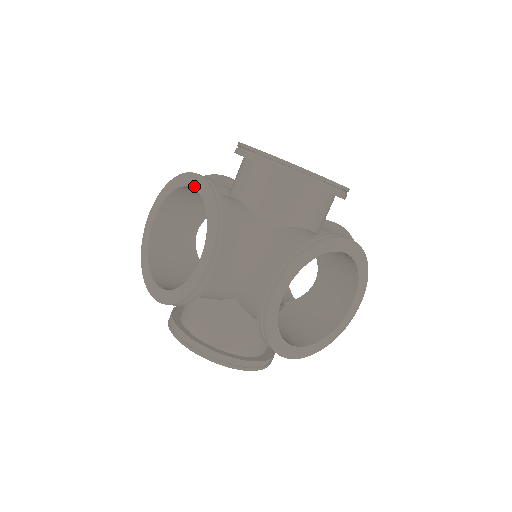
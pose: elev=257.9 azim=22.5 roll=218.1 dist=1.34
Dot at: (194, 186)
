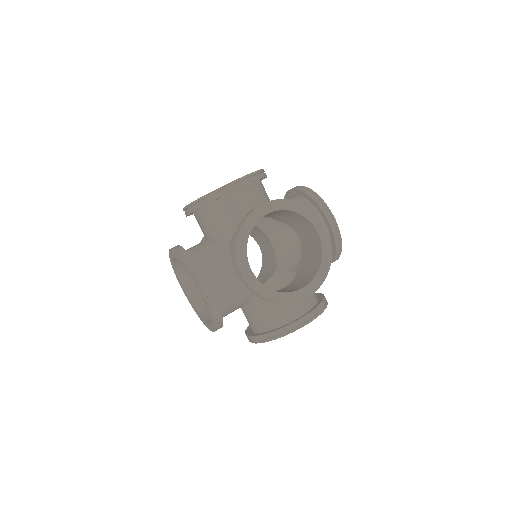
Dot at: occluded
